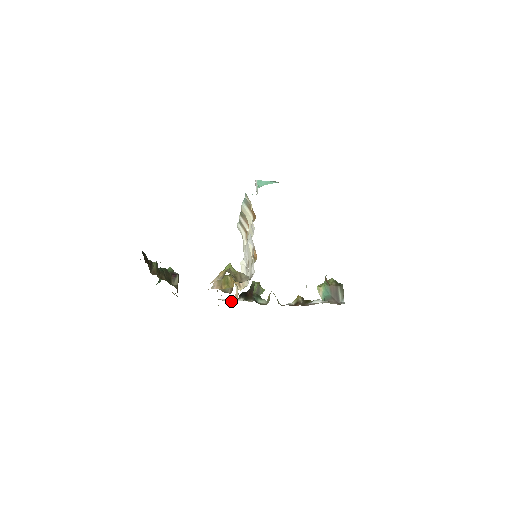
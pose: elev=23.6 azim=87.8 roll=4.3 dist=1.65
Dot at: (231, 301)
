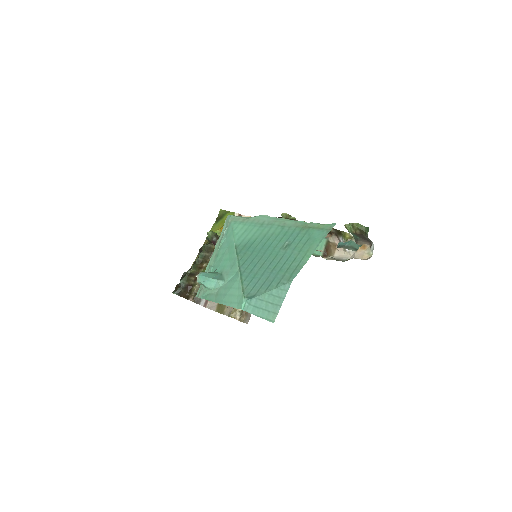
Dot at: occluded
